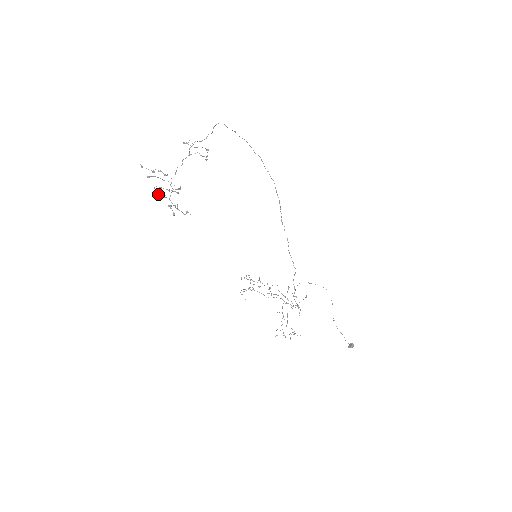
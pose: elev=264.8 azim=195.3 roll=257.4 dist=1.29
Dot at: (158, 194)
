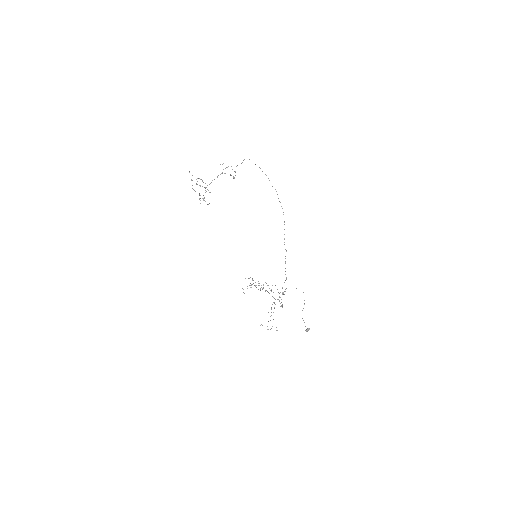
Dot at: (195, 191)
